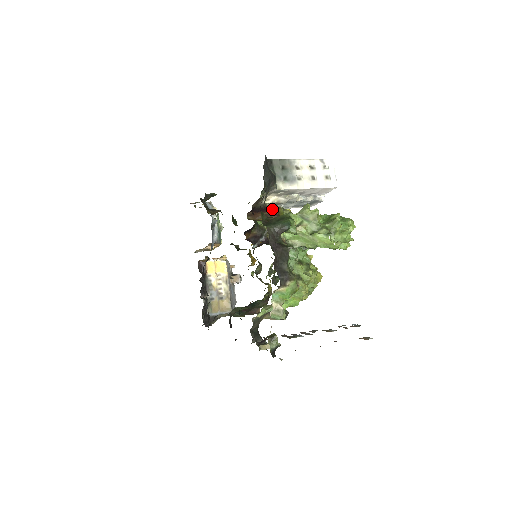
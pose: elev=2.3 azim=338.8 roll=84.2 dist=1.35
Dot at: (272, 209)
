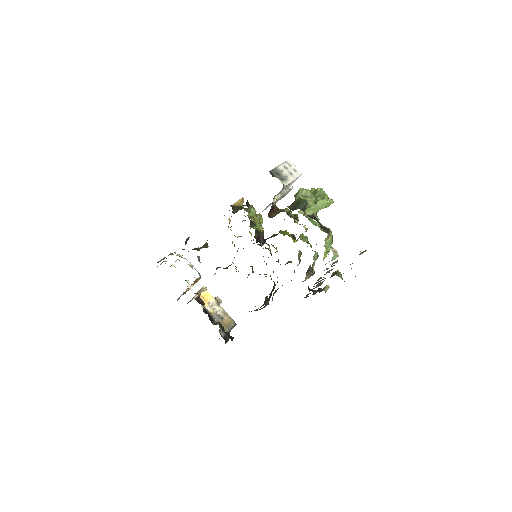
Dot at: (275, 206)
